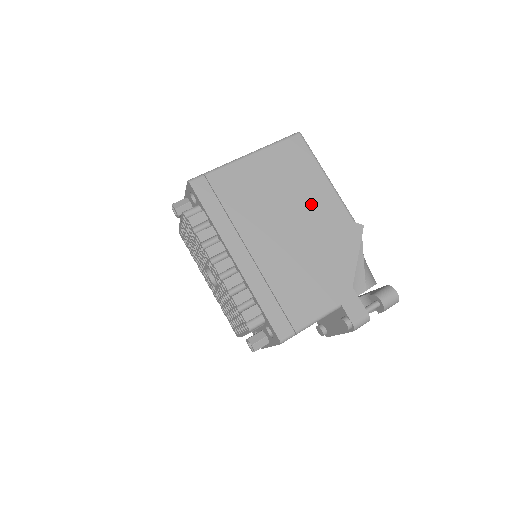
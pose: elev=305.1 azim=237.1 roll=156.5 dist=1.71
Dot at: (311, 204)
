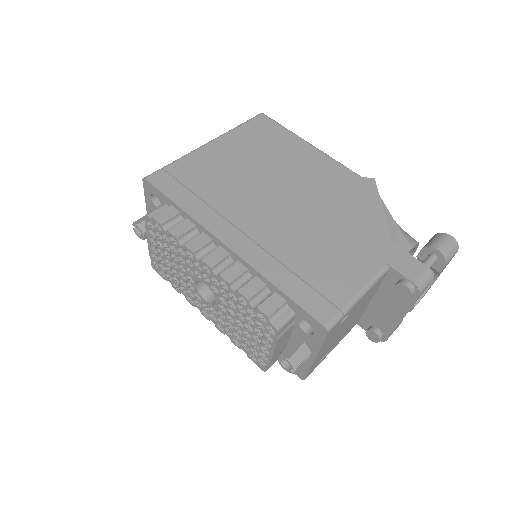
Dot at: (302, 171)
